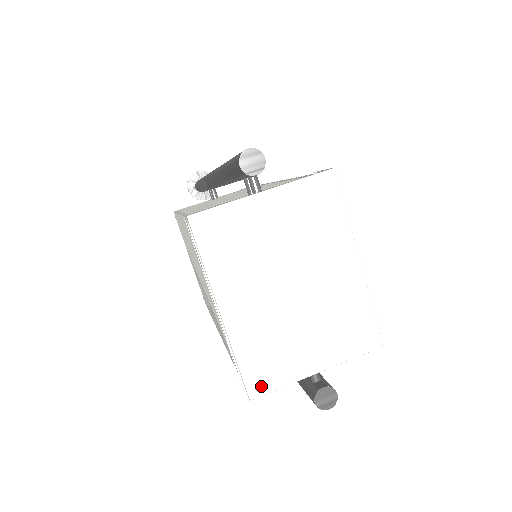
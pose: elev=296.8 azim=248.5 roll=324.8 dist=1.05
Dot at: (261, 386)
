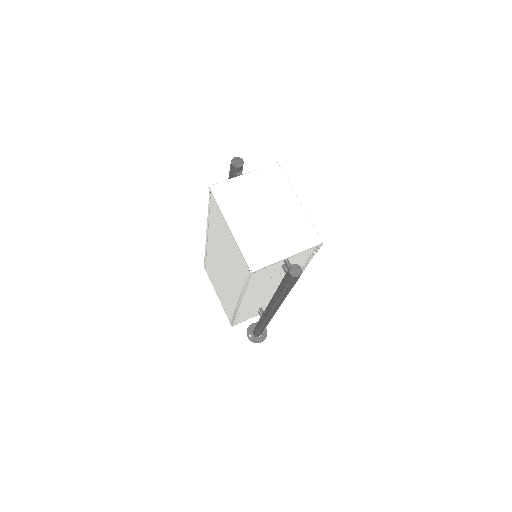
Dot at: (257, 264)
